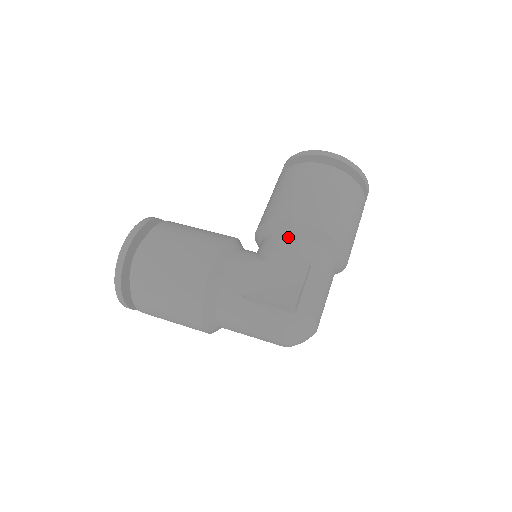
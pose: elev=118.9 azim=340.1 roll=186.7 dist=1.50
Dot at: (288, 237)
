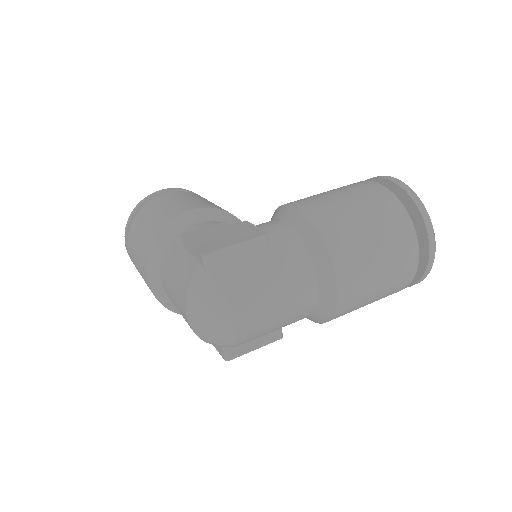
Dot at: (276, 220)
